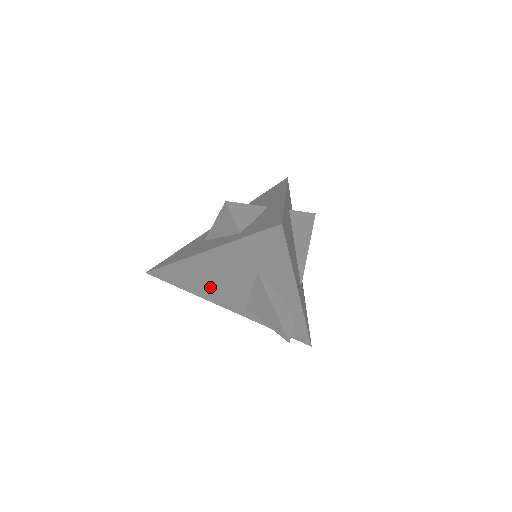
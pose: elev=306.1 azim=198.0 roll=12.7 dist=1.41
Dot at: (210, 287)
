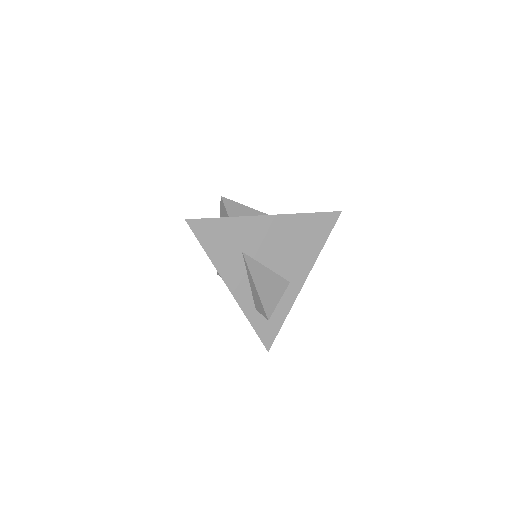
Dot at: occluded
